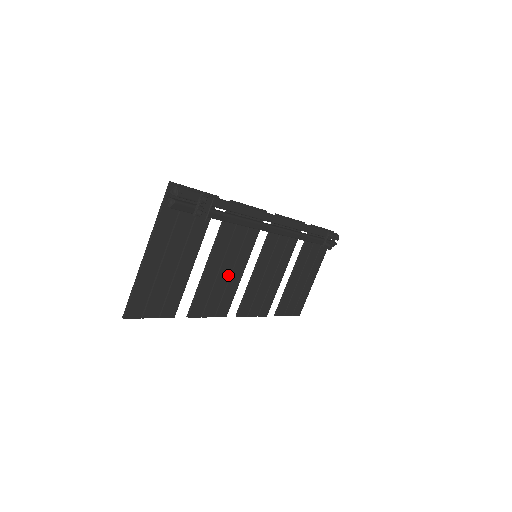
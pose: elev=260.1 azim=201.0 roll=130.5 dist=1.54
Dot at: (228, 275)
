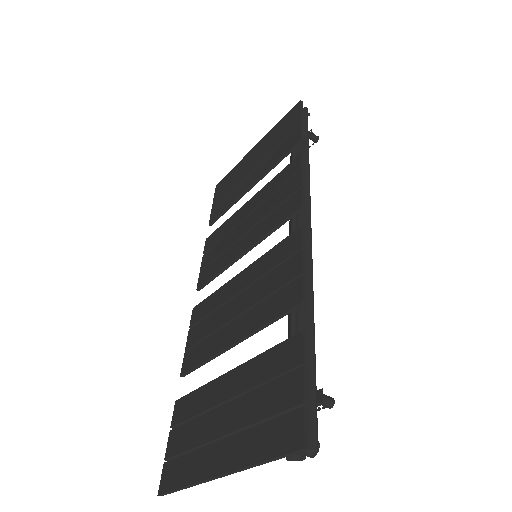
Dot at: (229, 307)
